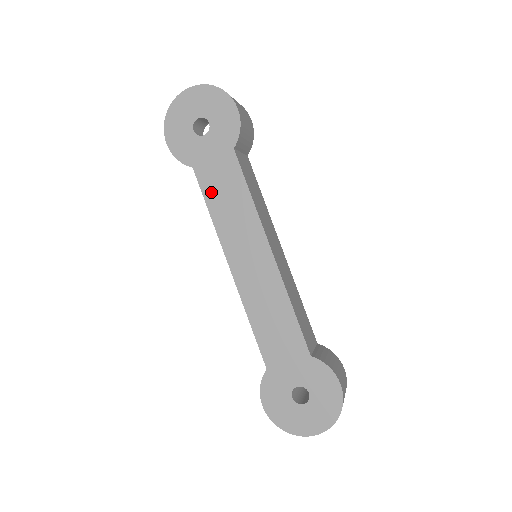
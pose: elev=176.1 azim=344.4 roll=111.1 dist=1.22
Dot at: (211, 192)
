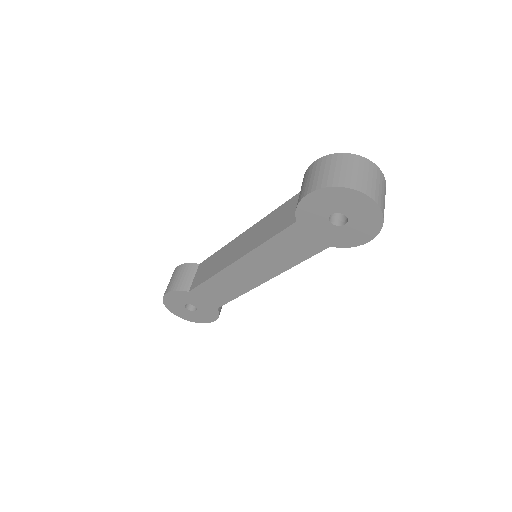
Dot at: (284, 239)
